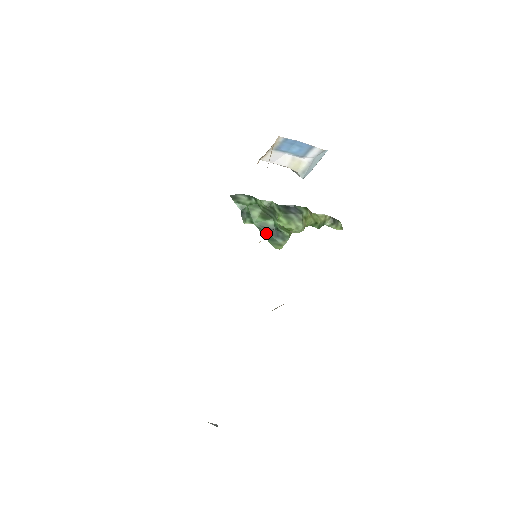
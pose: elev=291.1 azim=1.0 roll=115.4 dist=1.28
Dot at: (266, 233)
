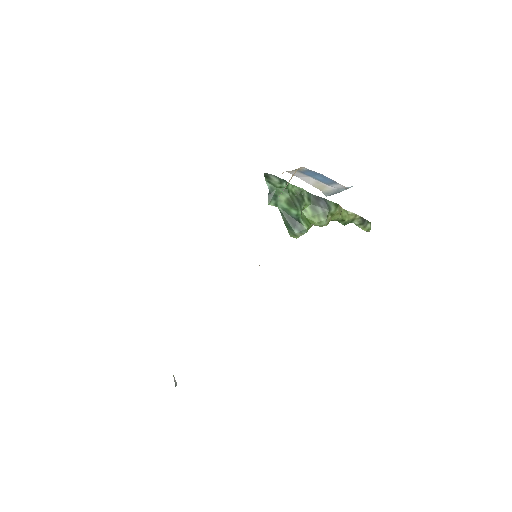
Dot at: (286, 220)
